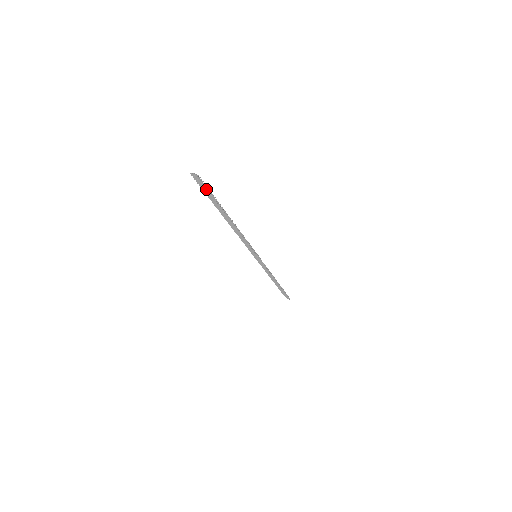
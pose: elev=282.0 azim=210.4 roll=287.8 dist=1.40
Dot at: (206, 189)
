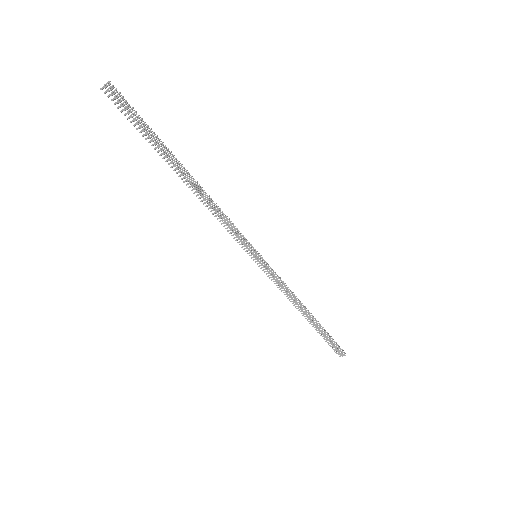
Dot at: (129, 107)
